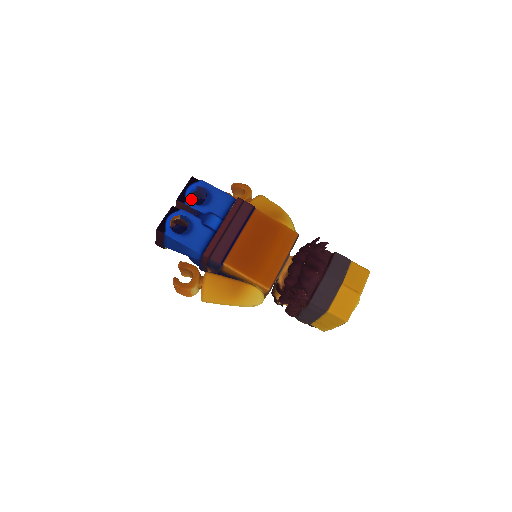
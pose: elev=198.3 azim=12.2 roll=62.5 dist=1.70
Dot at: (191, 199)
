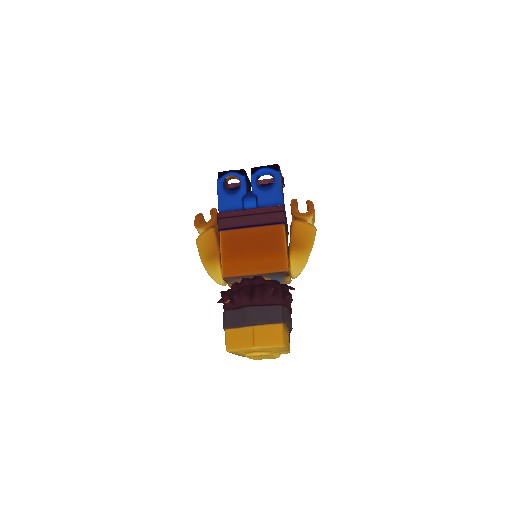
Dot at: occluded
